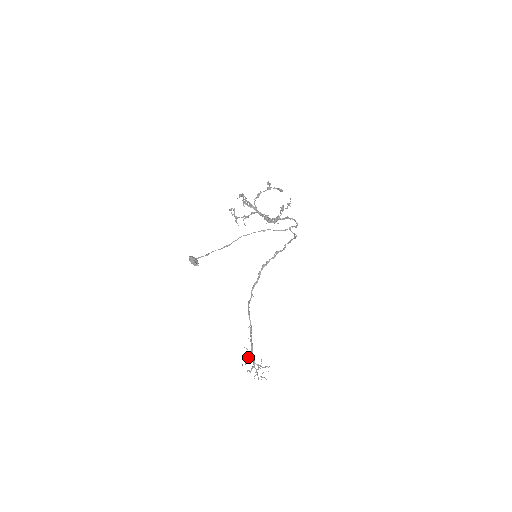
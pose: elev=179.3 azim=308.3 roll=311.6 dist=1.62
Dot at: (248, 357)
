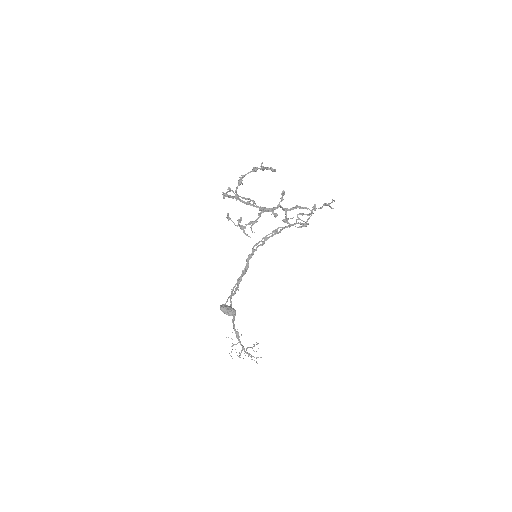
Dot at: (233, 345)
